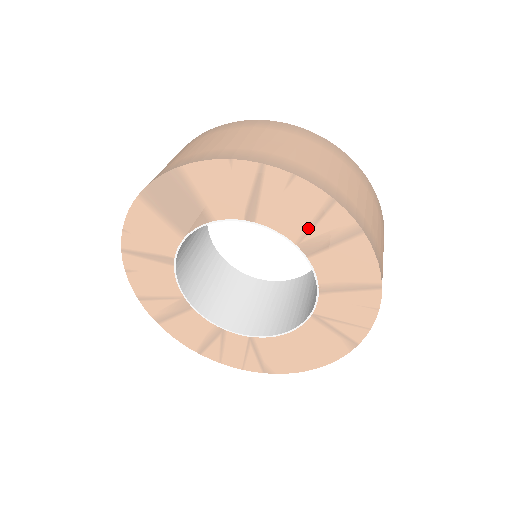
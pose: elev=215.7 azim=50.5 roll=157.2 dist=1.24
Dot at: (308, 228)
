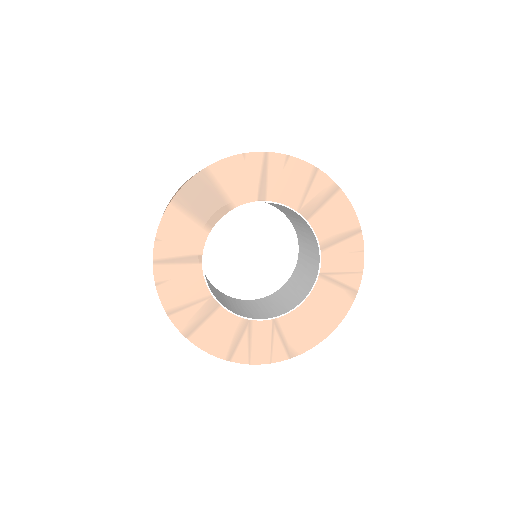
Dot at: (304, 195)
